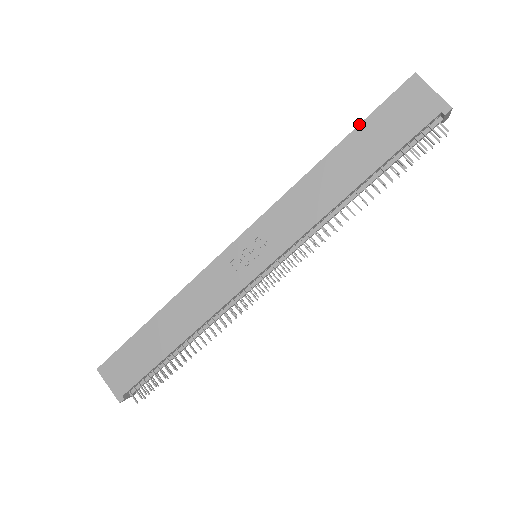
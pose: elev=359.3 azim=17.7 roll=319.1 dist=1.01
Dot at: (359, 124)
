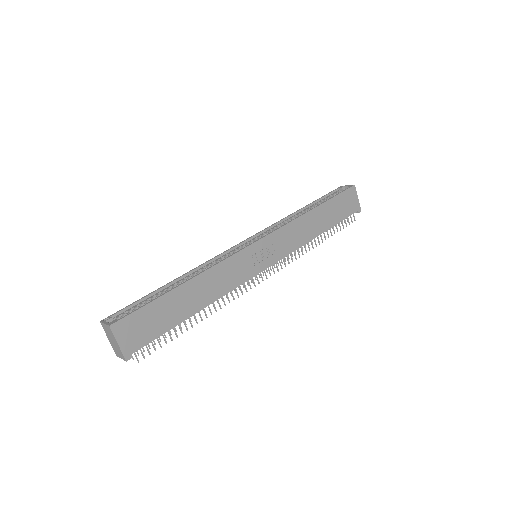
Dot at: (330, 198)
